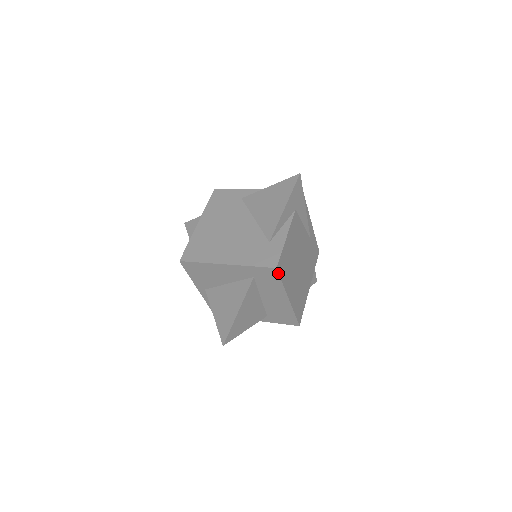
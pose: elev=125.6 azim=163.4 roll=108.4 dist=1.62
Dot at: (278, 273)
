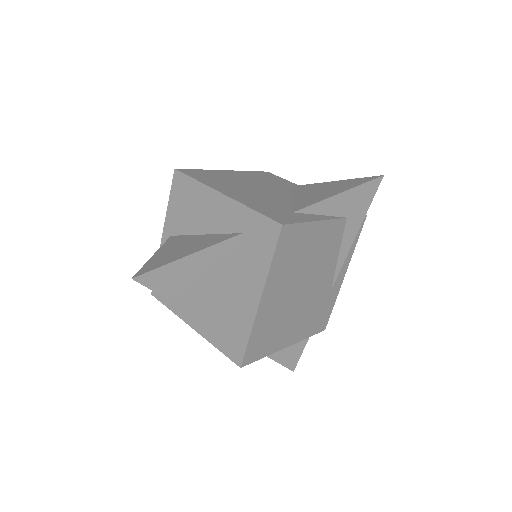
Dot at: (278, 237)
